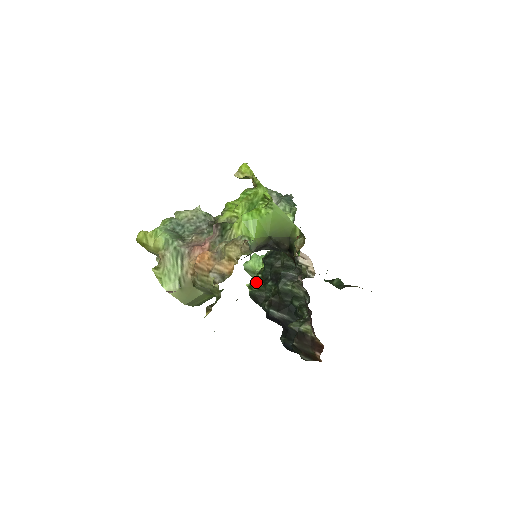
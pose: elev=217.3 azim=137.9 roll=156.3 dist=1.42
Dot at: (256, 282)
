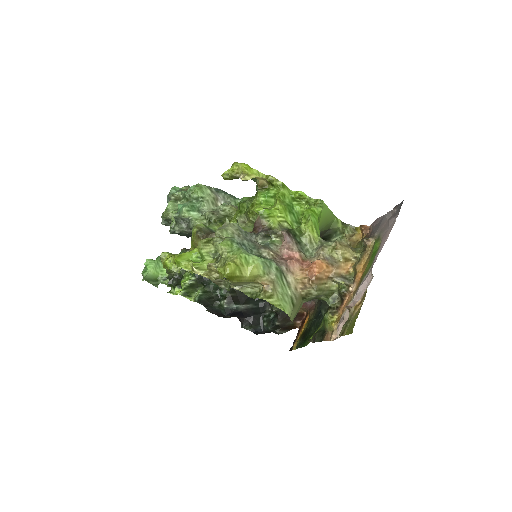
Dot at: (190, 287)
